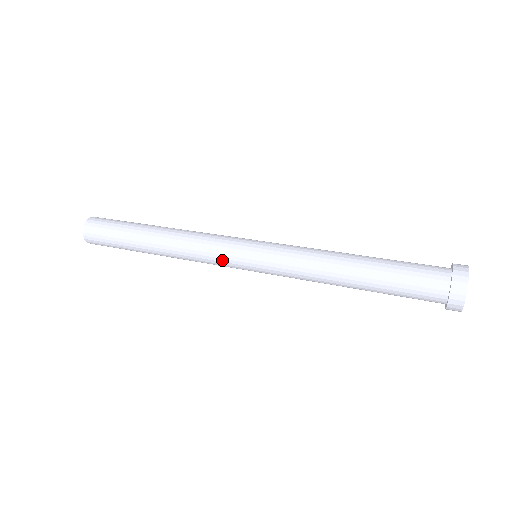
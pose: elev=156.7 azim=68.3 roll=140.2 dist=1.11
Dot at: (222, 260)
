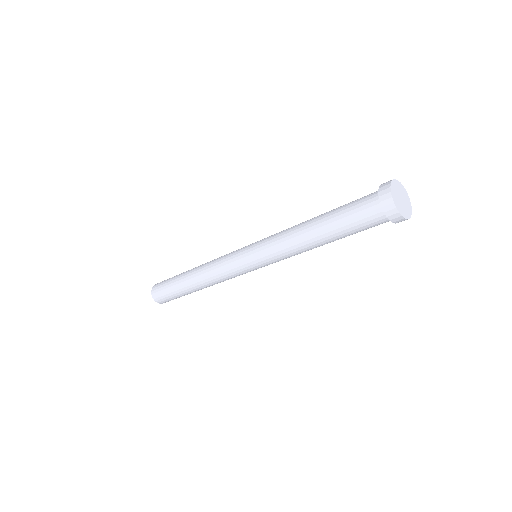
Dot at: (230, 258)
